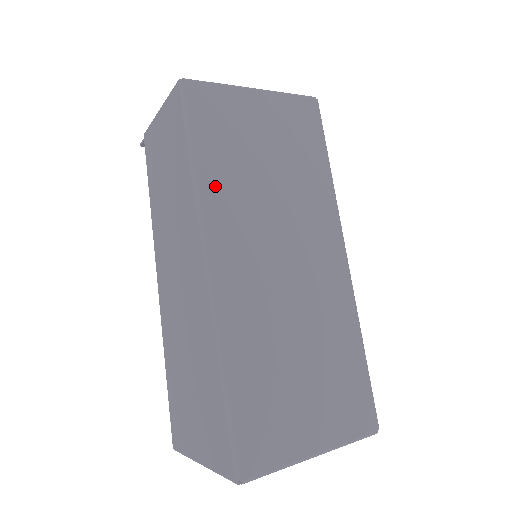
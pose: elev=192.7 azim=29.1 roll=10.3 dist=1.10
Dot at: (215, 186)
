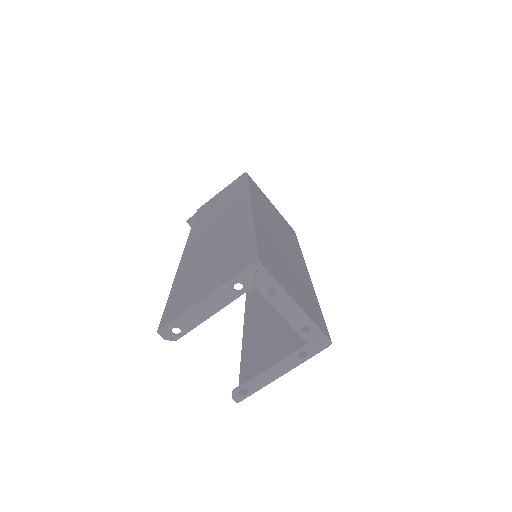
Dot at: (255, 198)
